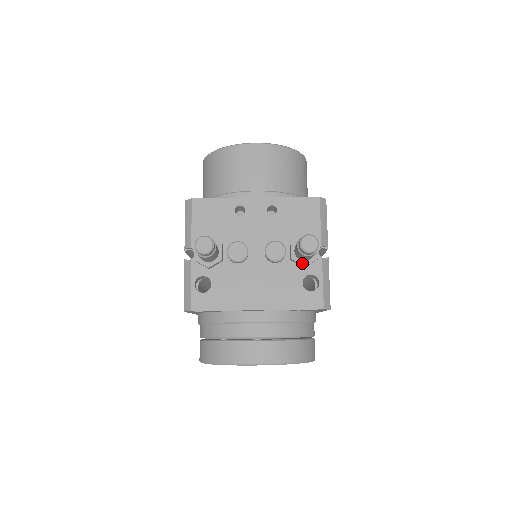
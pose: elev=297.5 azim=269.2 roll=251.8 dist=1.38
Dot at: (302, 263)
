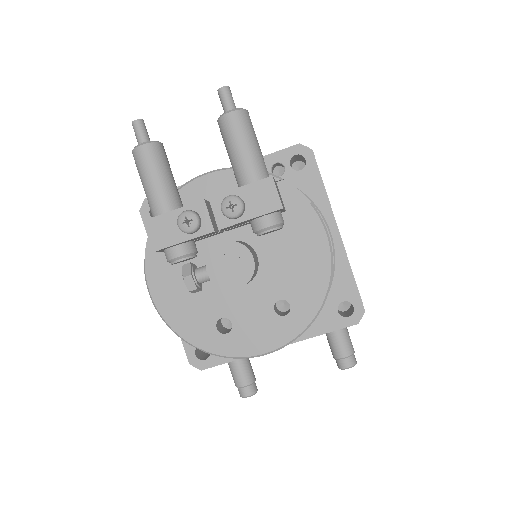
Dot at: occluded
